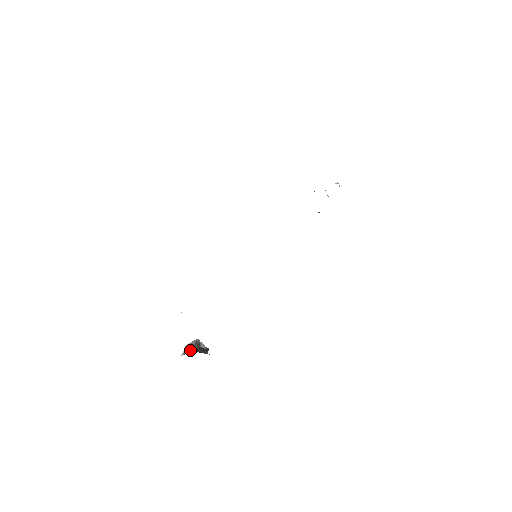
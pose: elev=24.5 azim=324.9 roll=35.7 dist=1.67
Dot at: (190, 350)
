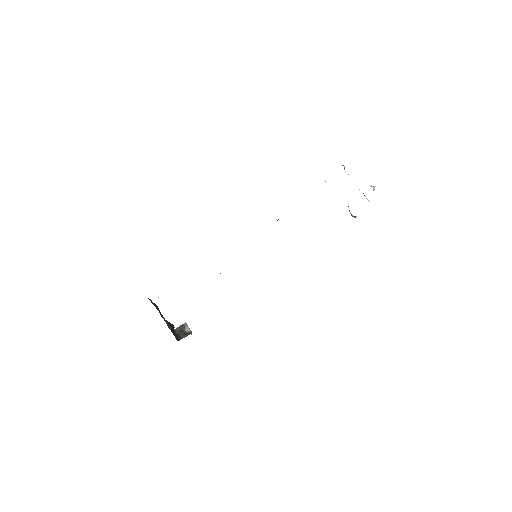
Dot at: occluded
